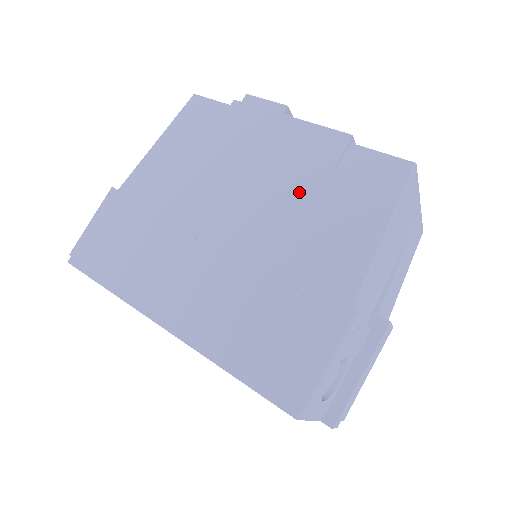
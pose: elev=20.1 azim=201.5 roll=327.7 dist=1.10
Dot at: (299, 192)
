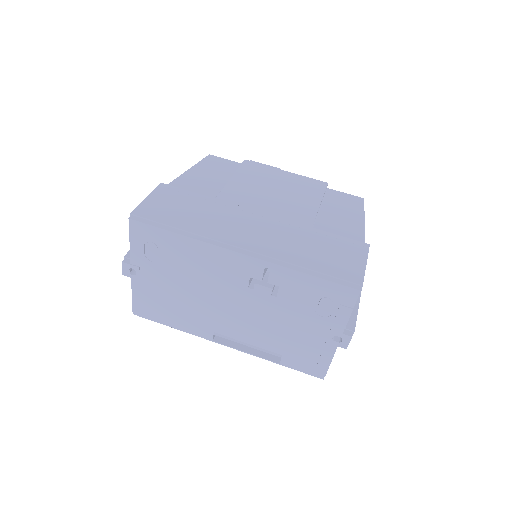
Dot at: (308, 200)
